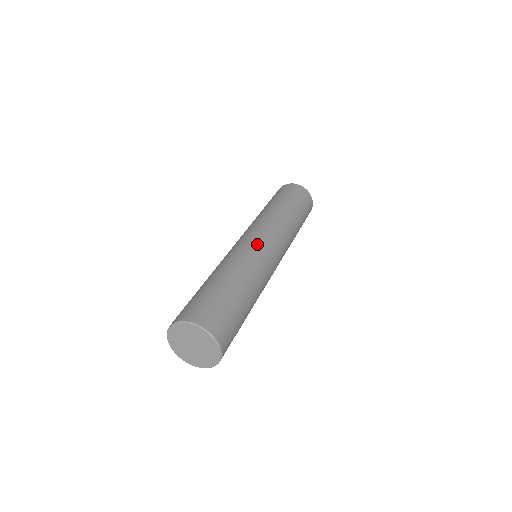
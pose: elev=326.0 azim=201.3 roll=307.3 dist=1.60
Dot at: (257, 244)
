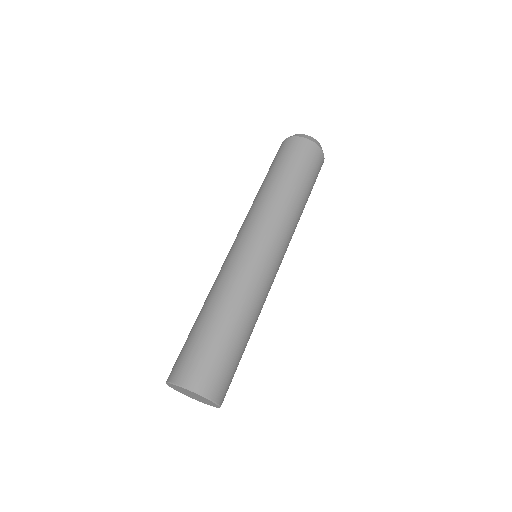
Dot at: (275, 273)
